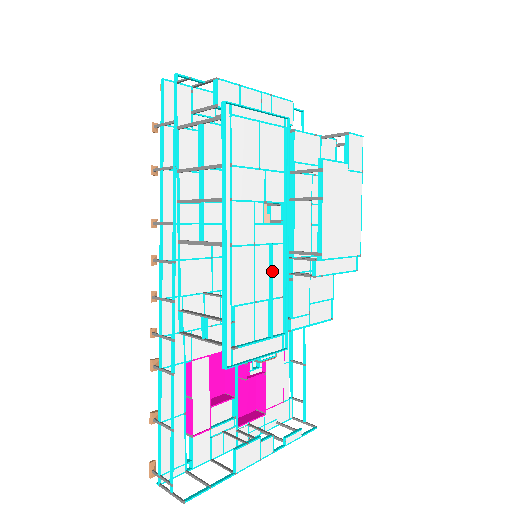
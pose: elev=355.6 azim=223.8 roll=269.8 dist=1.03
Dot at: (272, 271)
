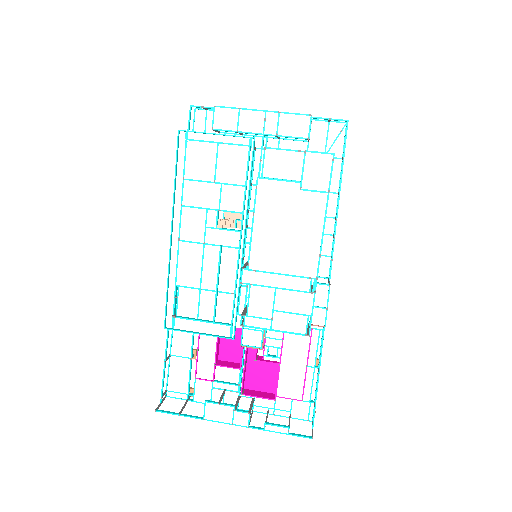
Dot at: (218, 268)
